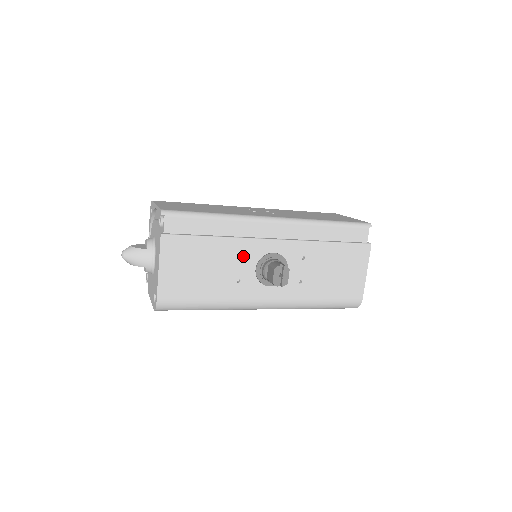
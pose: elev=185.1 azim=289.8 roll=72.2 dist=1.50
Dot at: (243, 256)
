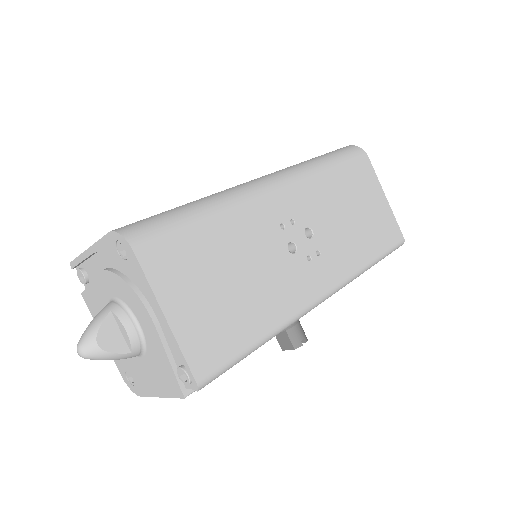
Dot at: occluded
